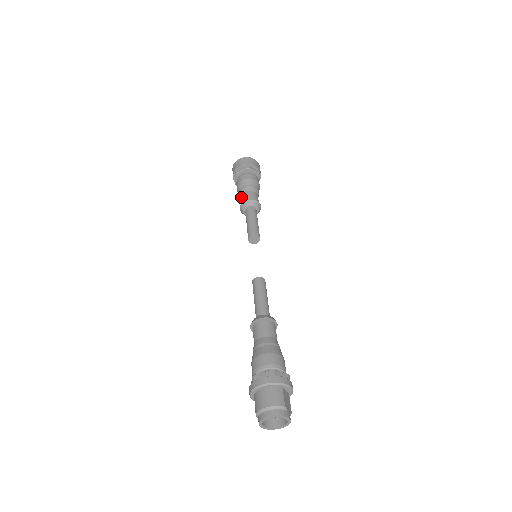
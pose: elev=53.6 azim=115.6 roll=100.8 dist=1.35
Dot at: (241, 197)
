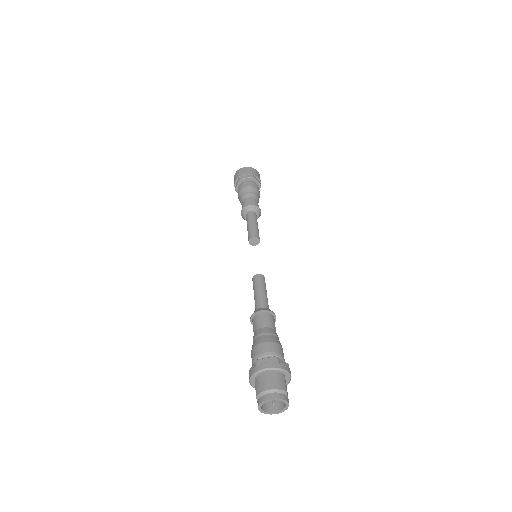
Dot at: (243, 201)
